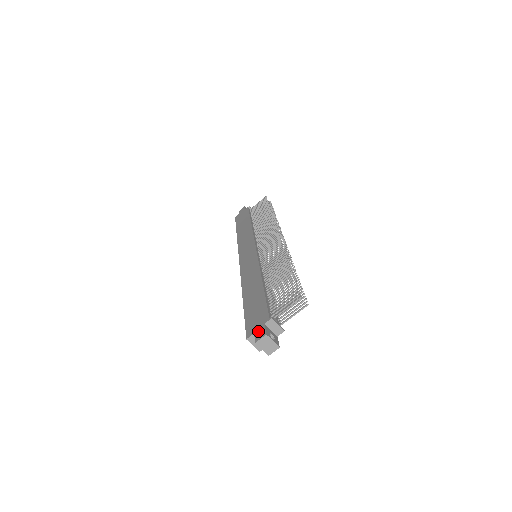
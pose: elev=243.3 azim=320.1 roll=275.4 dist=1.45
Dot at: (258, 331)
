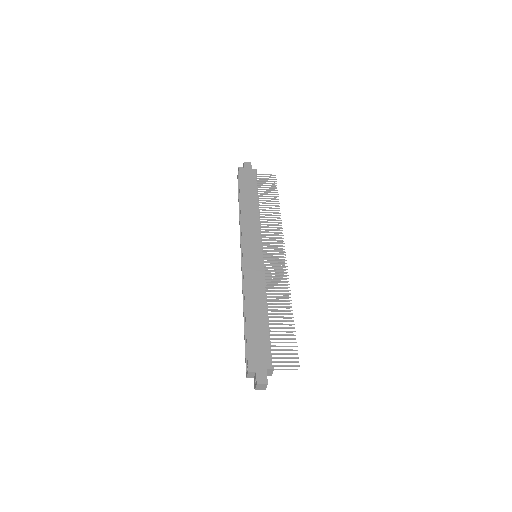
Dot at: (260, 373)
